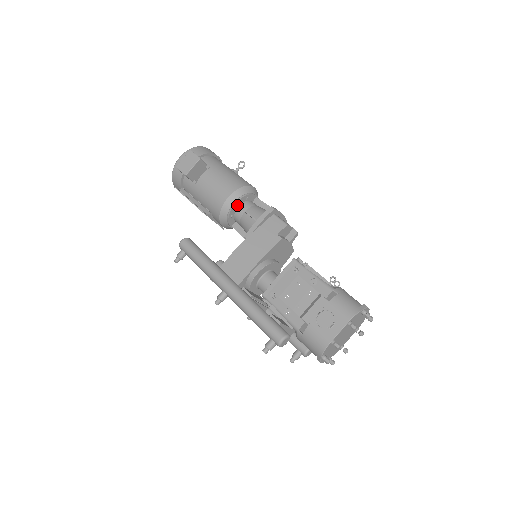
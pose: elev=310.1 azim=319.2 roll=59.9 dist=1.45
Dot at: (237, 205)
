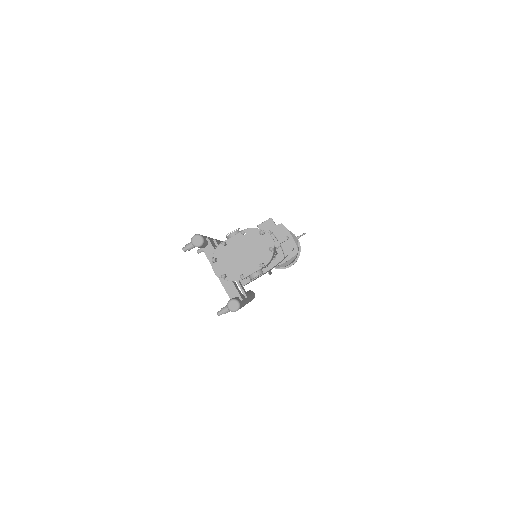
Dot at: occluded
